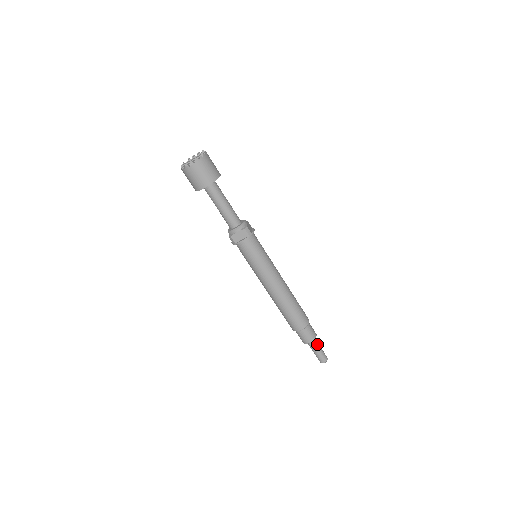
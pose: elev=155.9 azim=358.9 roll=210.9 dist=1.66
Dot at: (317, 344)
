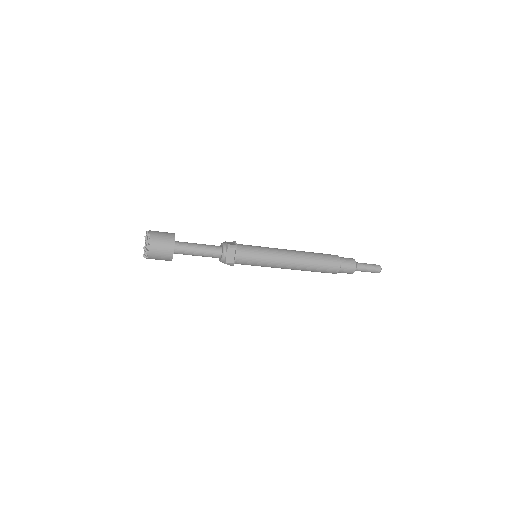
Dot at: (361, 264)
